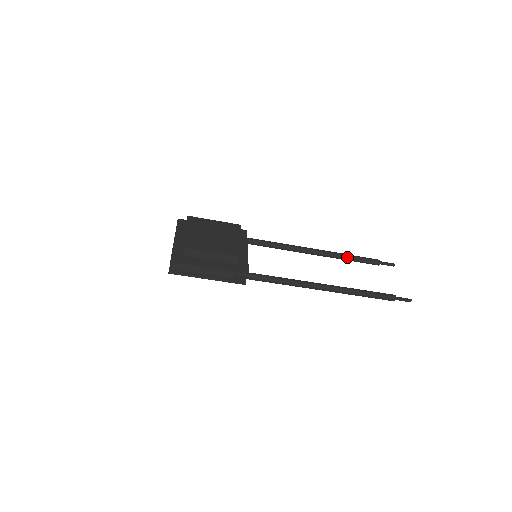
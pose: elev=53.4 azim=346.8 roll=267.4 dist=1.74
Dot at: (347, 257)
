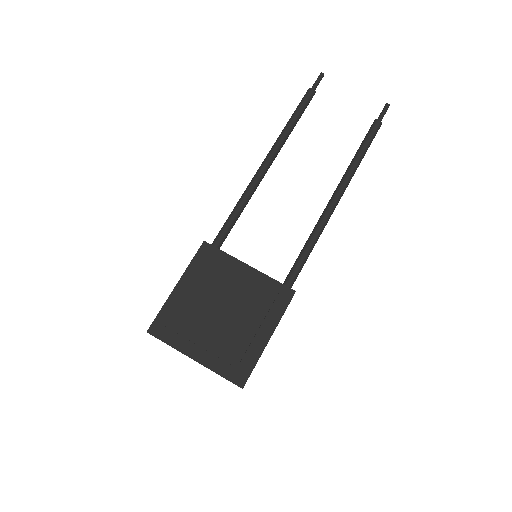
Dot at: (292, 128)
